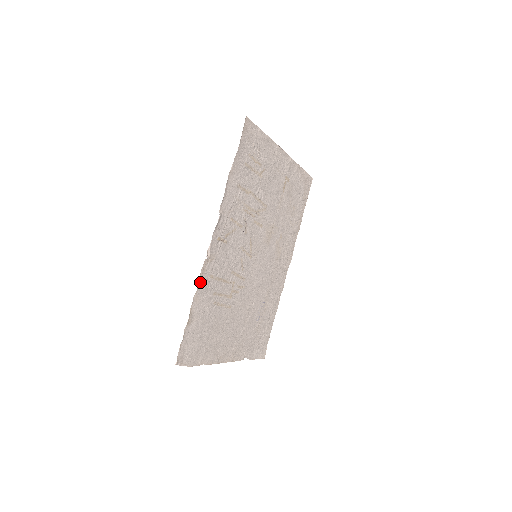
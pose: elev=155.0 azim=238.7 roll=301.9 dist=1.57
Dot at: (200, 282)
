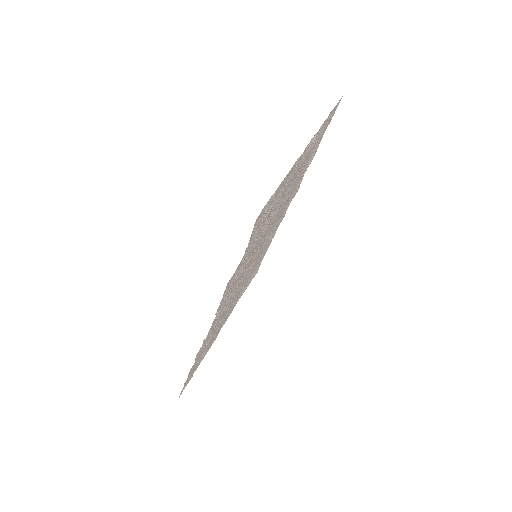
Dot at: (196, 358)
